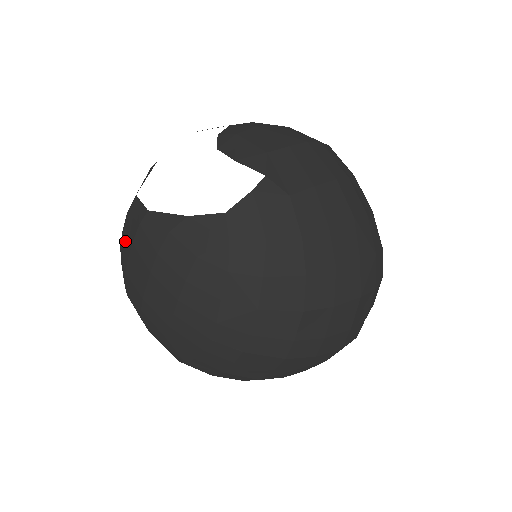
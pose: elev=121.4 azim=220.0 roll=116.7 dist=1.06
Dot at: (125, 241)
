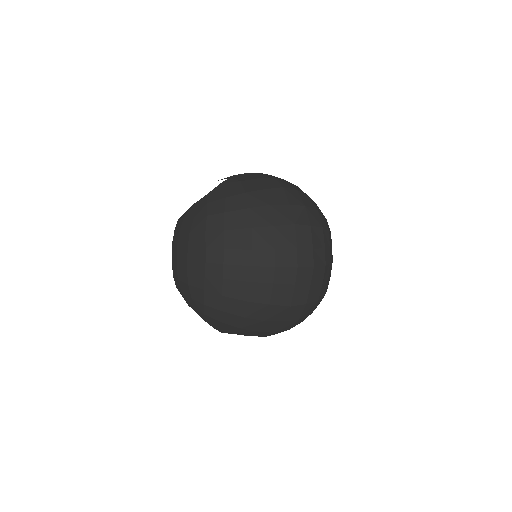
Dot at: occluded
